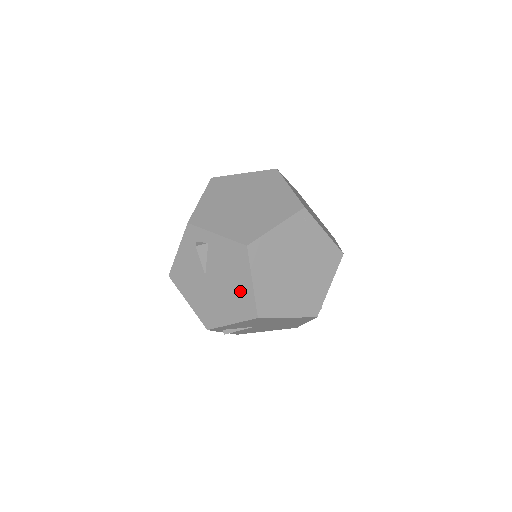
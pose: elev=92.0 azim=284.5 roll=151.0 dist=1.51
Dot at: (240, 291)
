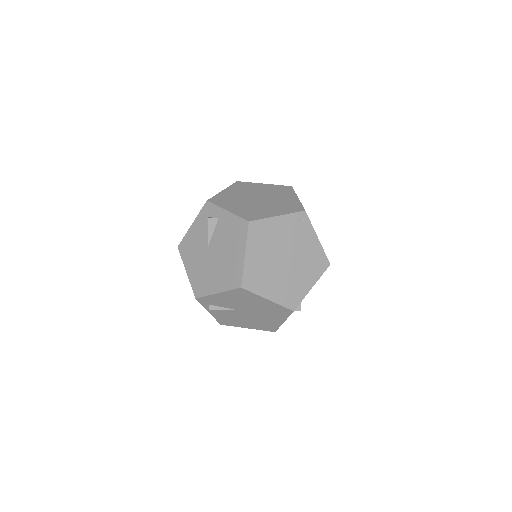
Dot at: (233, 262)
